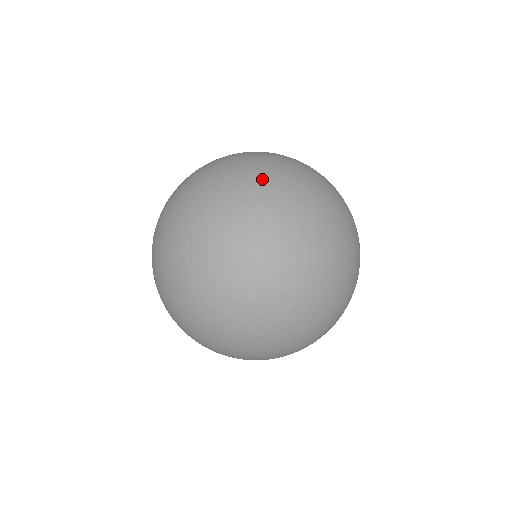
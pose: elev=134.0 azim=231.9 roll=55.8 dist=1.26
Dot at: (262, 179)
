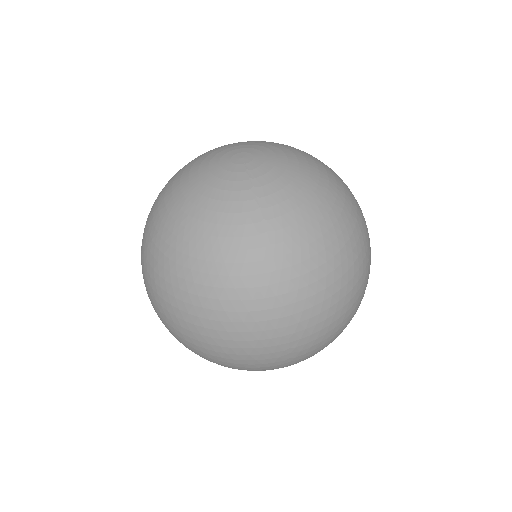
Dot at: (292, 276)
